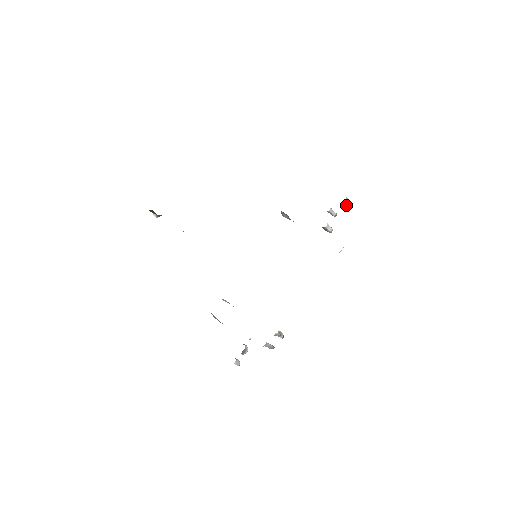
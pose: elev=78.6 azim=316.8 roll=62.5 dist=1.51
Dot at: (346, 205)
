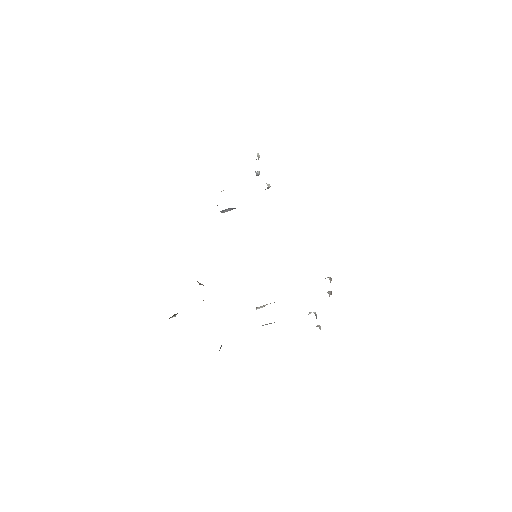
Dot at: occluded
